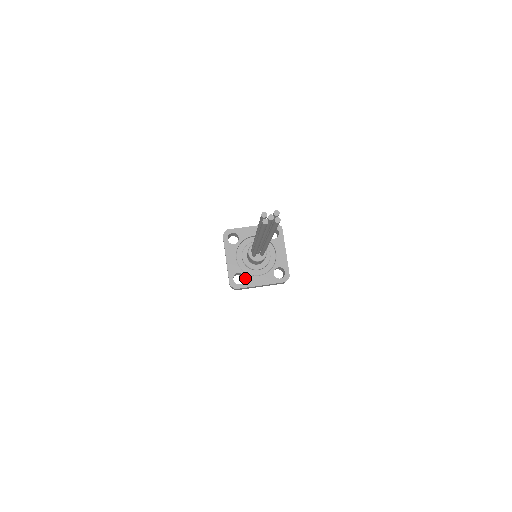
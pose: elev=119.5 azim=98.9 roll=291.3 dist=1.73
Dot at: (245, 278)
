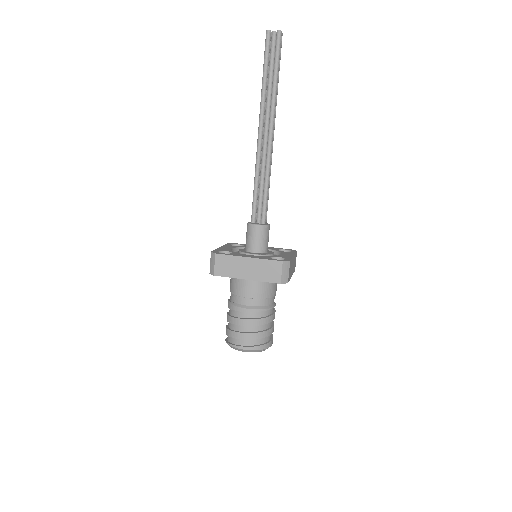
Dot at: (233, 253)
